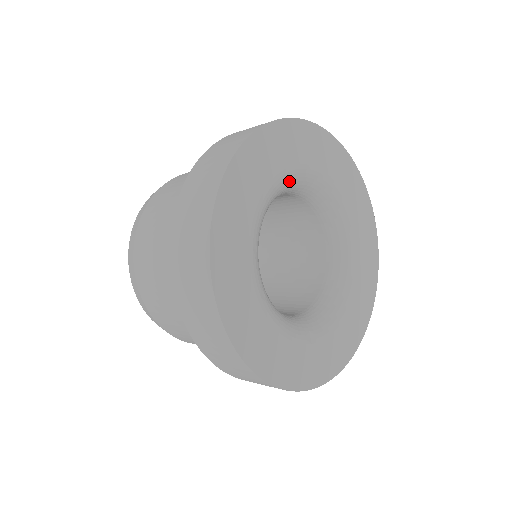
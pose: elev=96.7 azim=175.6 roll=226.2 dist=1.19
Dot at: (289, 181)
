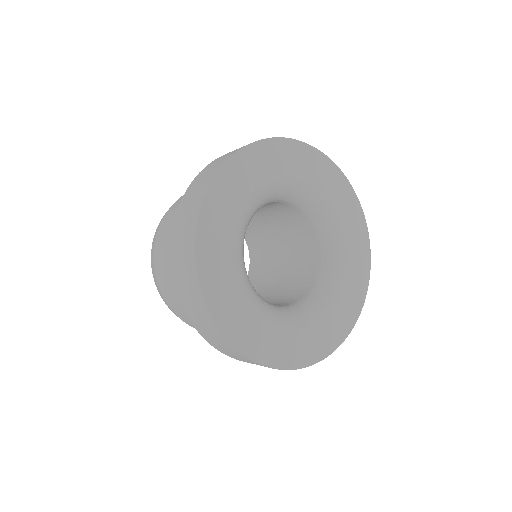
Dot at: (266, 194)
